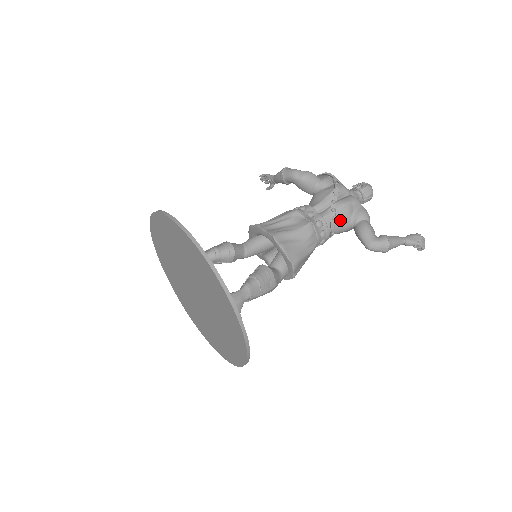
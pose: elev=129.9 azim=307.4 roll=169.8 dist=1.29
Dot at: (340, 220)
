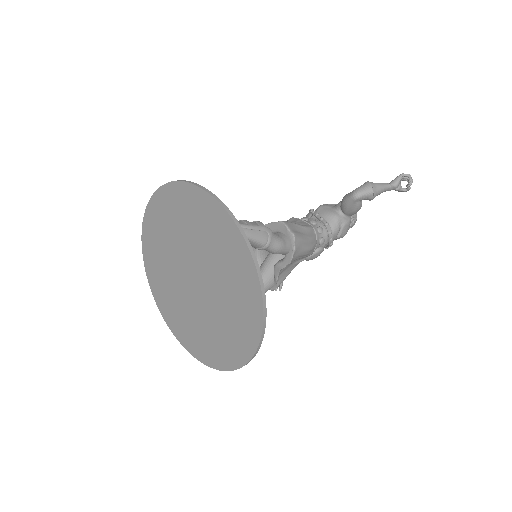
Dot at: (325, 213)
